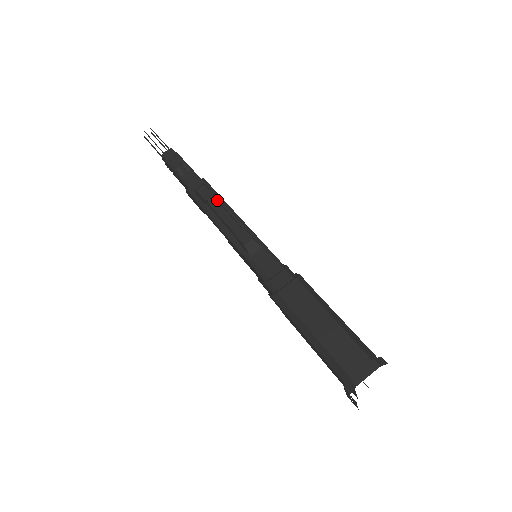
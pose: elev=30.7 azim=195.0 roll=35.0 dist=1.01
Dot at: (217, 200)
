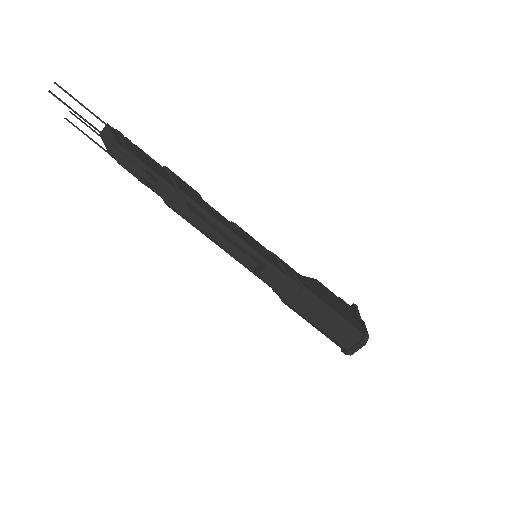
Dot at: (207, 220)
